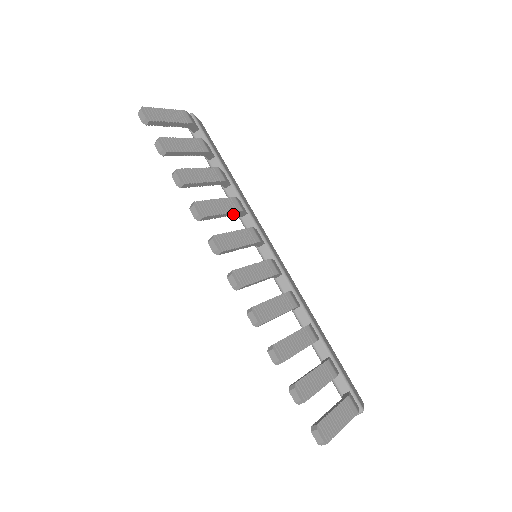
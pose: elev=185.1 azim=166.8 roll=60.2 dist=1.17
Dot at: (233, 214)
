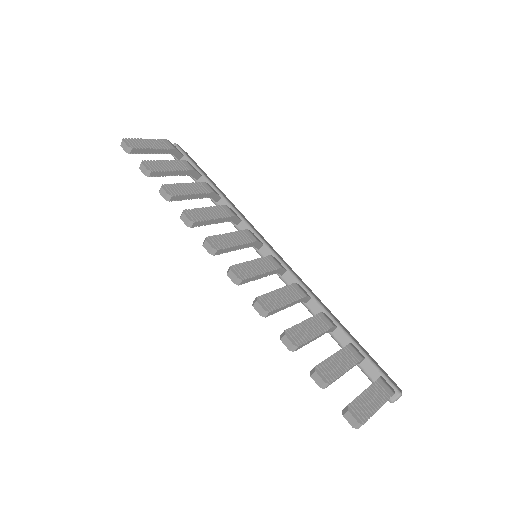
Dot at: (226, 220)
